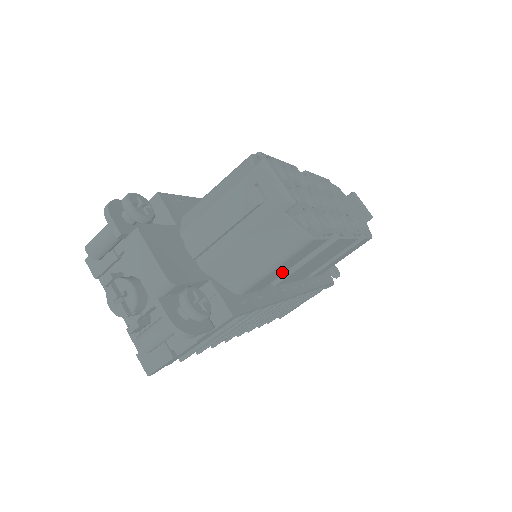
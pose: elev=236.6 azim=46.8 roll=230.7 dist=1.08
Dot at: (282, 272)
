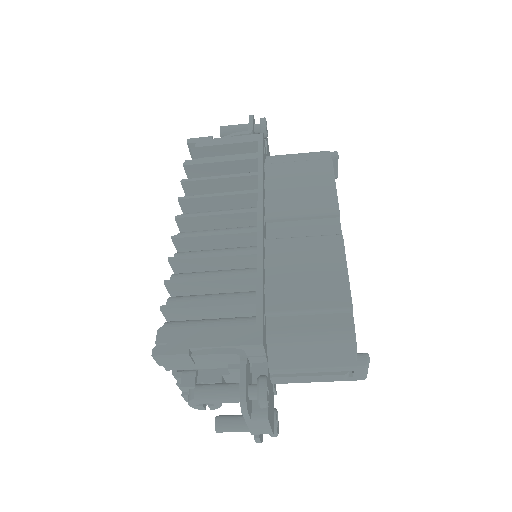
Dot at: occluded
